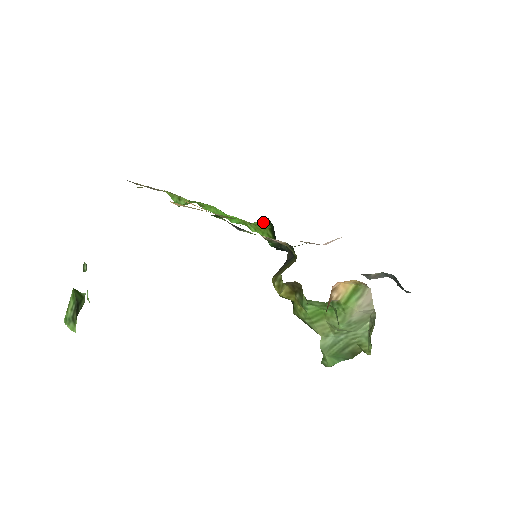
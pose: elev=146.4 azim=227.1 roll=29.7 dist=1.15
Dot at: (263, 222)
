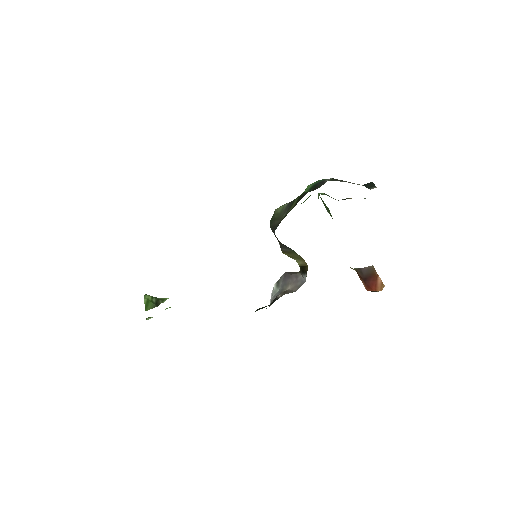
Dot at: occluded
